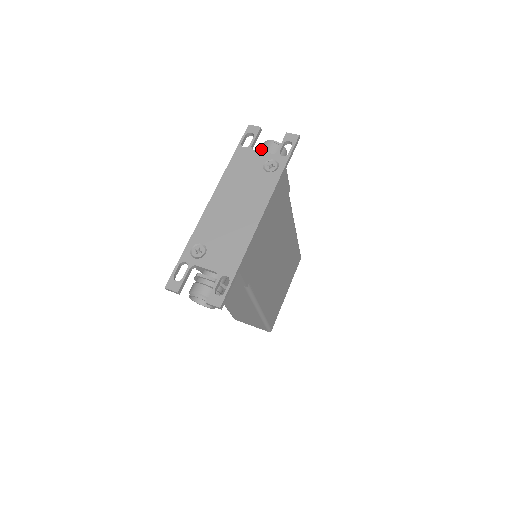
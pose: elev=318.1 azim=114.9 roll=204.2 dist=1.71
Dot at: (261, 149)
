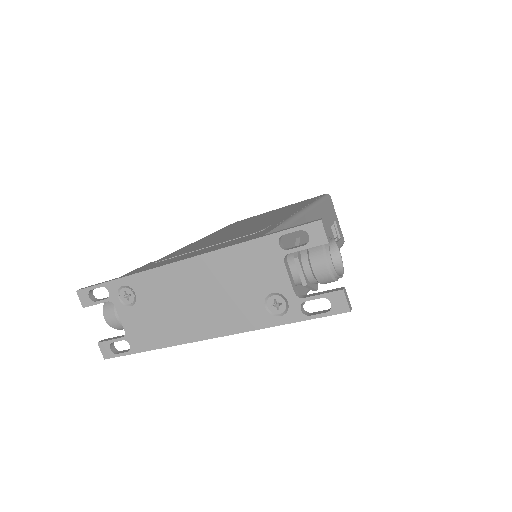
Dot at: (308, 253)
